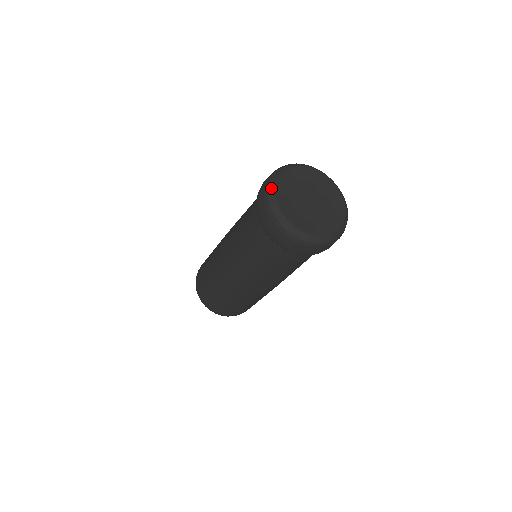
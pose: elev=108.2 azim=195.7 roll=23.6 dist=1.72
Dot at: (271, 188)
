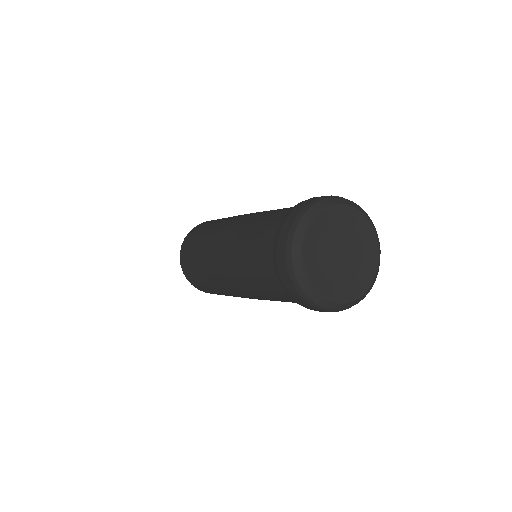
Dot at: (297, 269)
